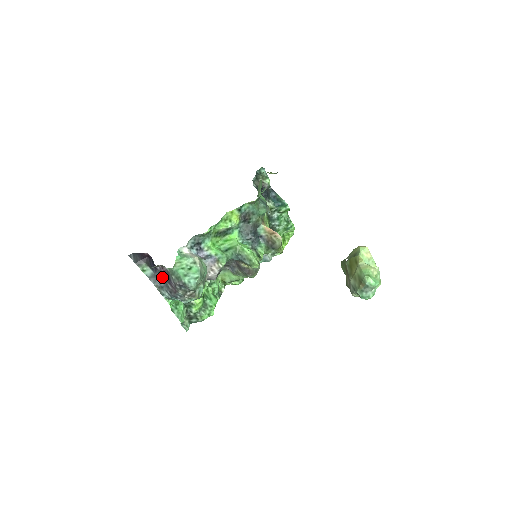
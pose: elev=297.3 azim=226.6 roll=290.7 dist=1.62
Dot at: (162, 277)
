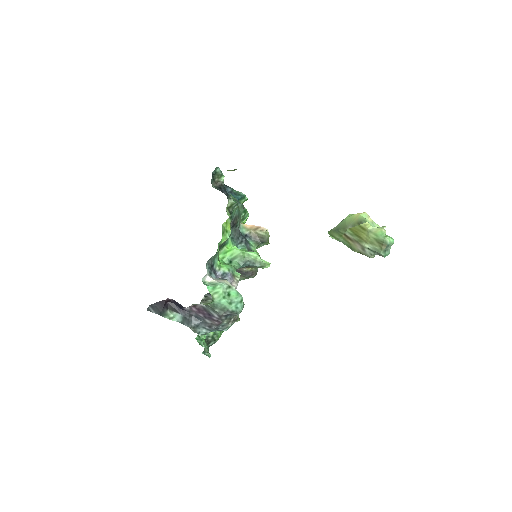
Dot at: (194, 316)
